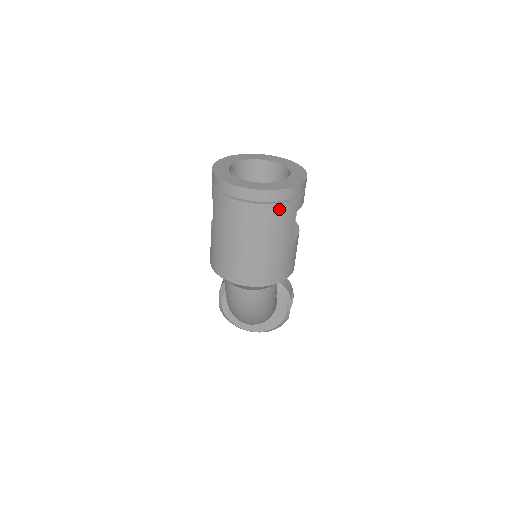
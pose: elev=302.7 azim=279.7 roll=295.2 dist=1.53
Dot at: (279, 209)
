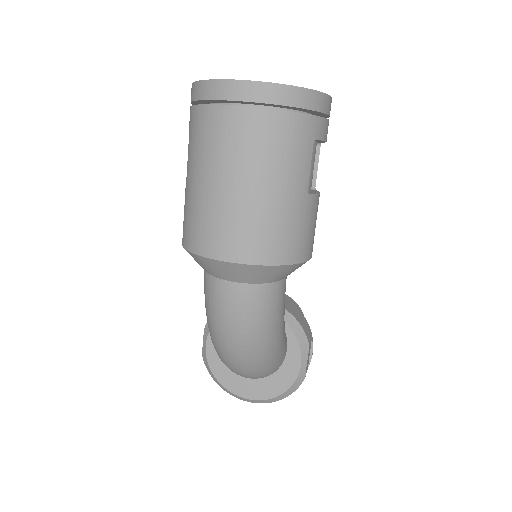
Dot at: (286, 121)
